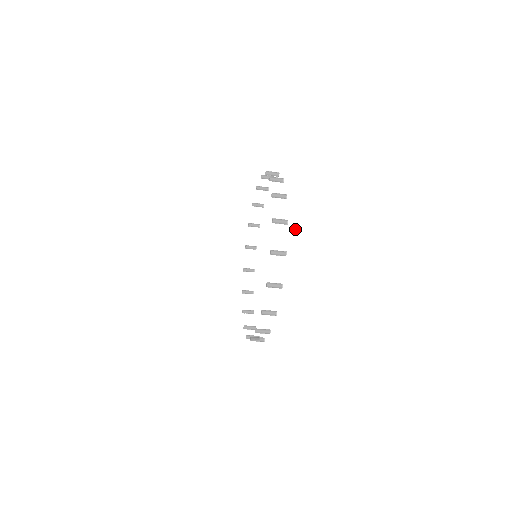
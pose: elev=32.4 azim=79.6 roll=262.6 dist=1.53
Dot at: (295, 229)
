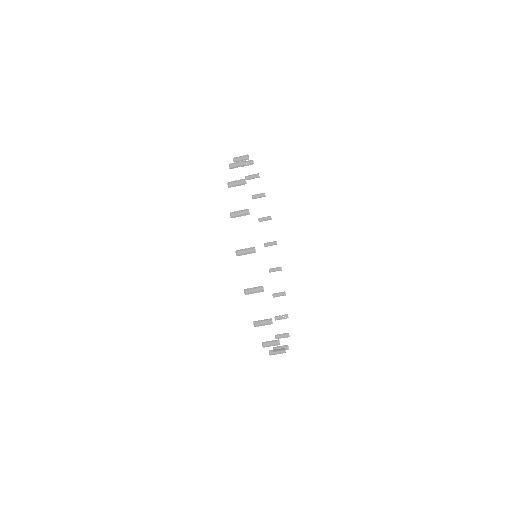
Dot at: (259, 157)
